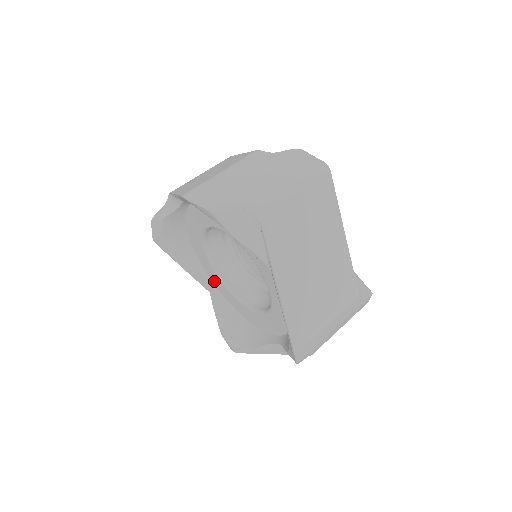
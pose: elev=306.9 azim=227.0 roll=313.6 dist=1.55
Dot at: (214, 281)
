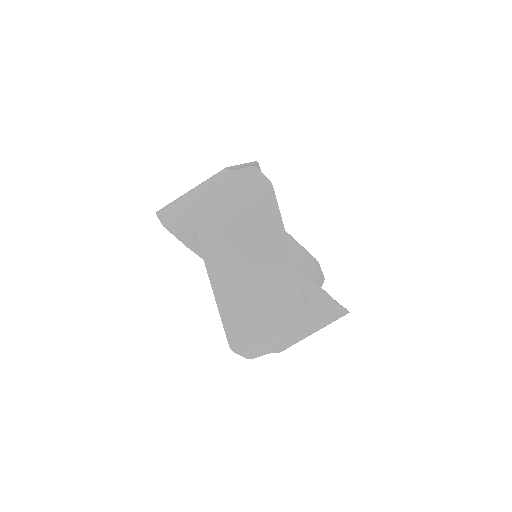
Dot at: occluded
